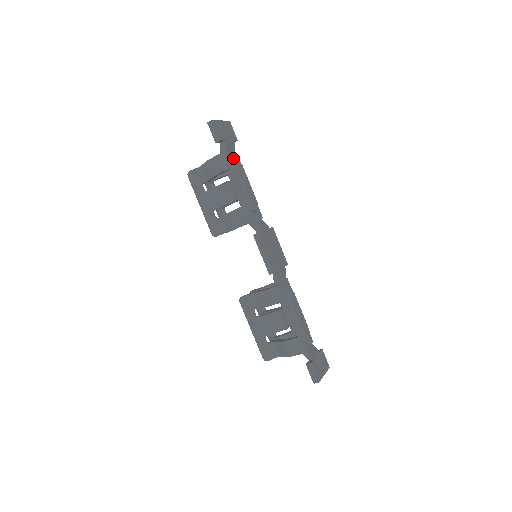
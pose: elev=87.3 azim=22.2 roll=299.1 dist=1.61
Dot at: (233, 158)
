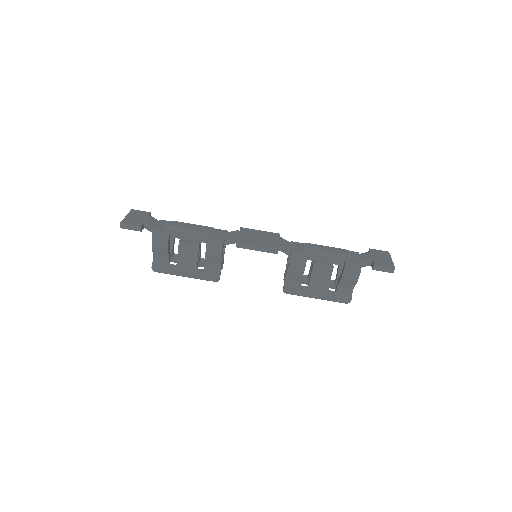
Dot at: (163, 225)
